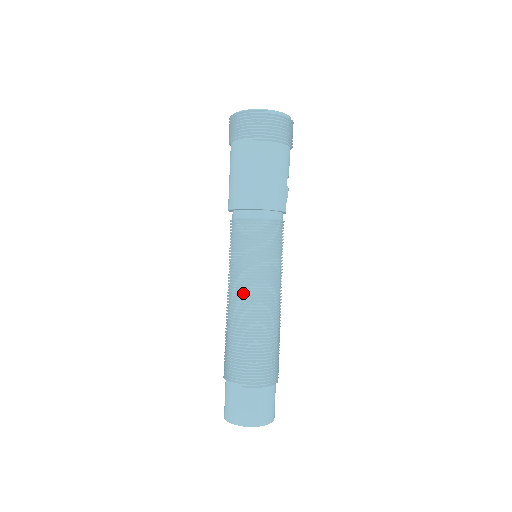
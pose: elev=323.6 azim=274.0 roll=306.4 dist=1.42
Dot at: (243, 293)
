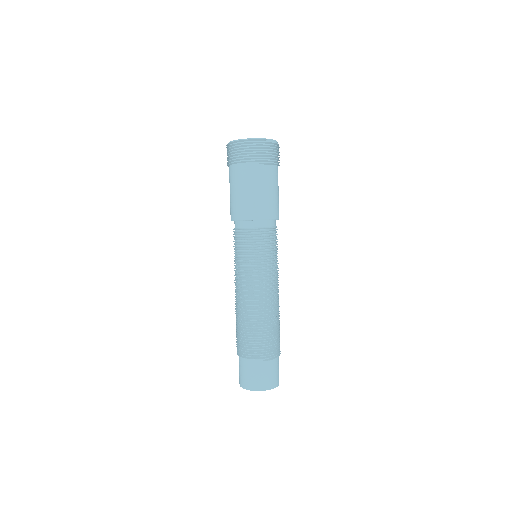
Dot at: (258, 288)
